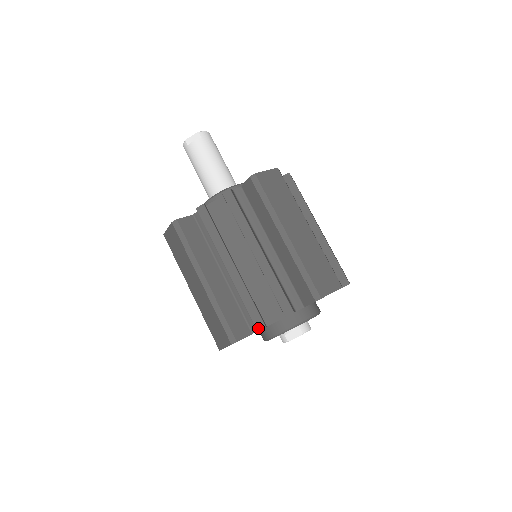
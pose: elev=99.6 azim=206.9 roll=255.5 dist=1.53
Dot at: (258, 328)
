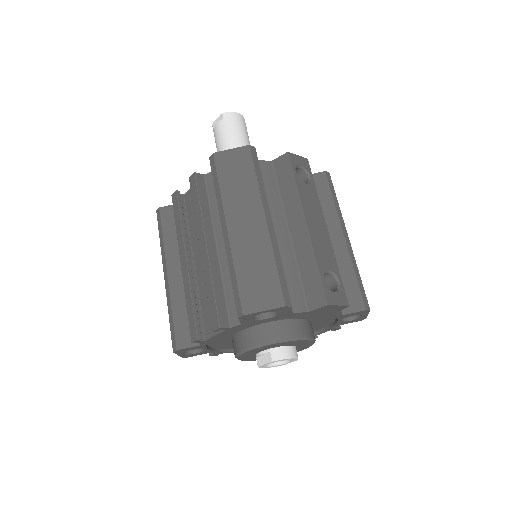
Dot at: (192, 339)
